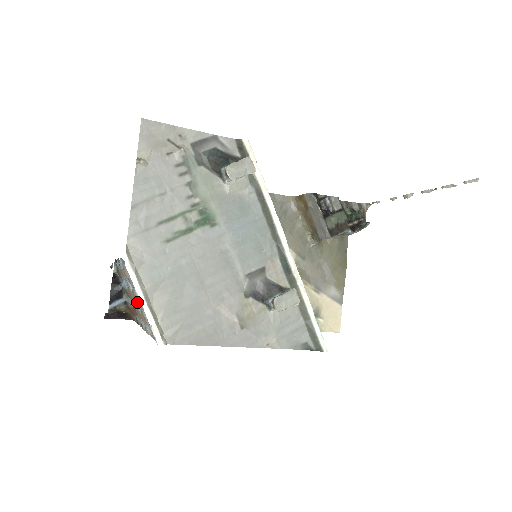
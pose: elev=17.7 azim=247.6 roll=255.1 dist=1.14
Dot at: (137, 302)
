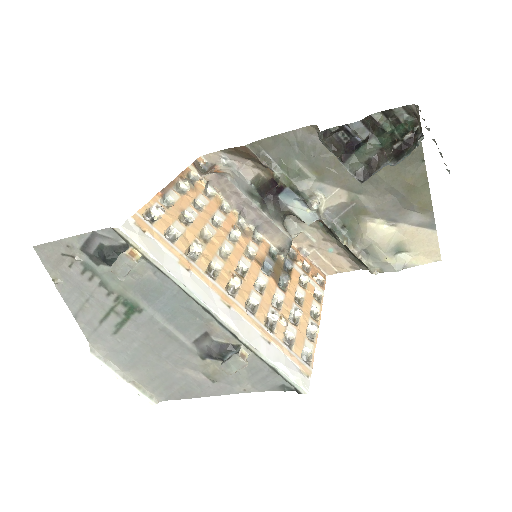
Dot at: occluded
